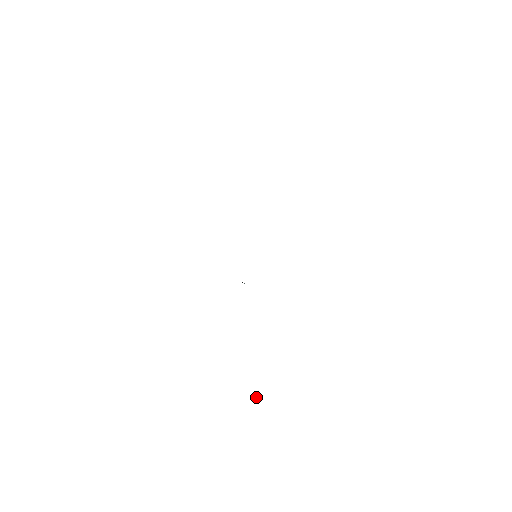
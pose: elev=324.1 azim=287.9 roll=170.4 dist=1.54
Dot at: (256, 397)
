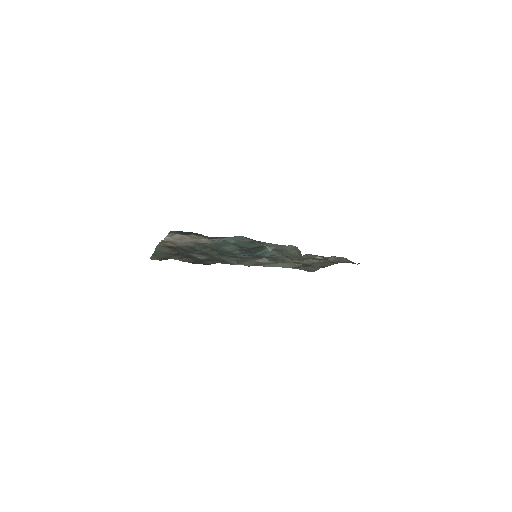
Dot at: out of frame
